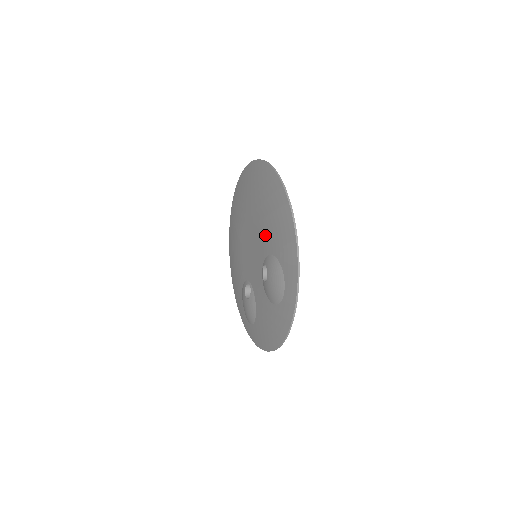
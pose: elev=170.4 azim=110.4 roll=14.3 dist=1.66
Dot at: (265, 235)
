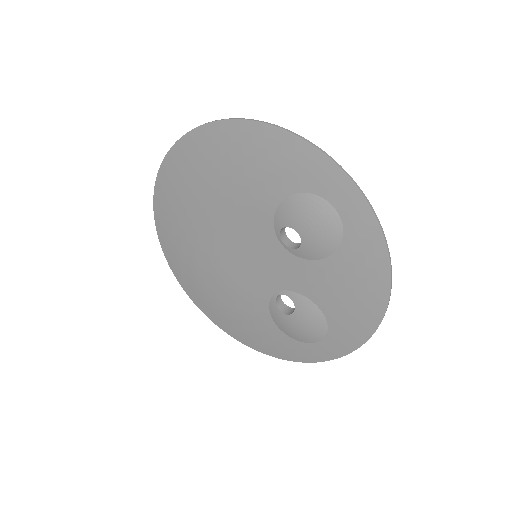
Dot at: (249, 202)
